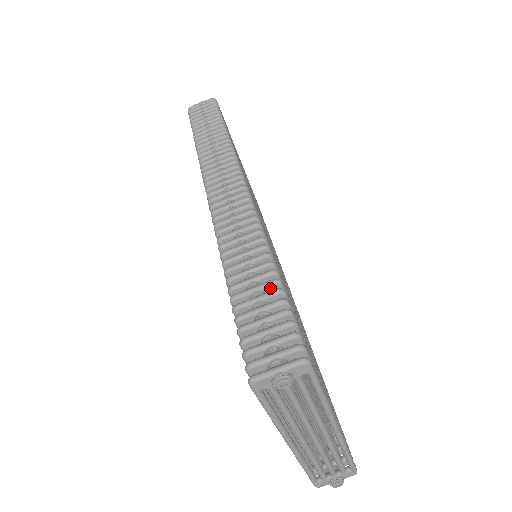
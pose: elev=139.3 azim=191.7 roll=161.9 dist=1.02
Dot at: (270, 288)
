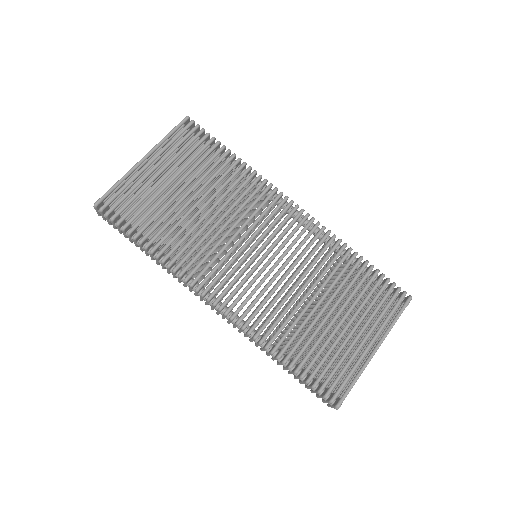
Dot at: (296, 373)
